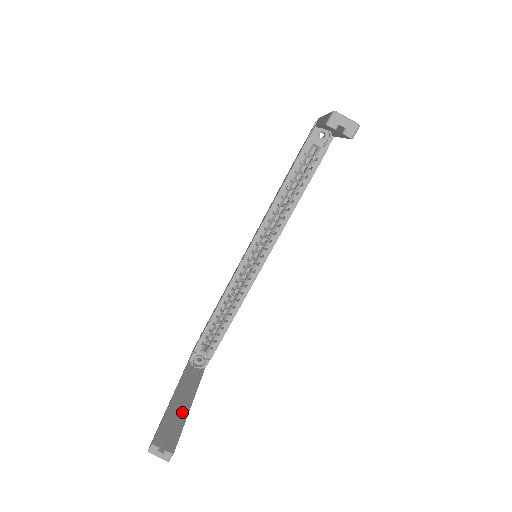
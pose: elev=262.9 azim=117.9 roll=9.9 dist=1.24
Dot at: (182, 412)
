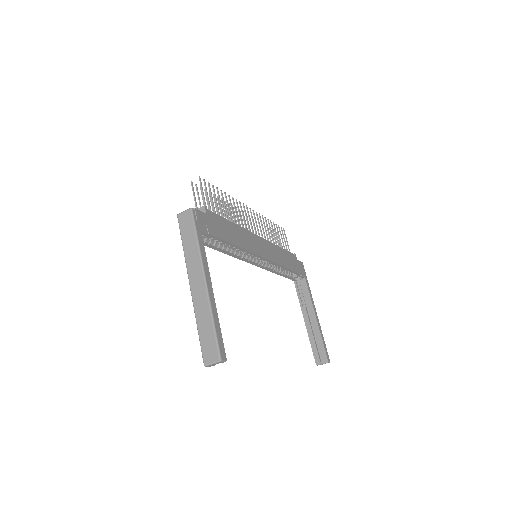
Dot at: (315, 329)
